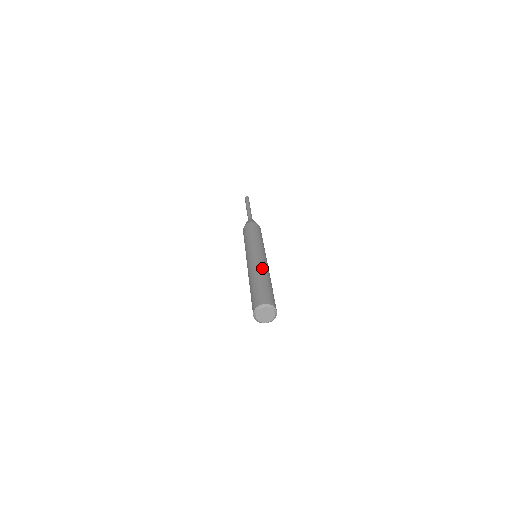
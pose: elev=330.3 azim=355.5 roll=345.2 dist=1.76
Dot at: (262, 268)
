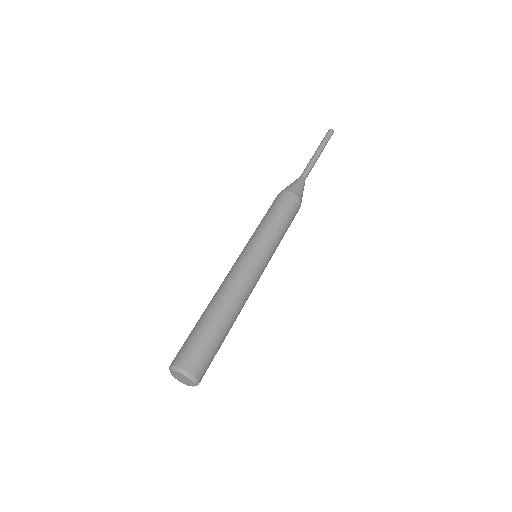
Dot at: (231, 293)
